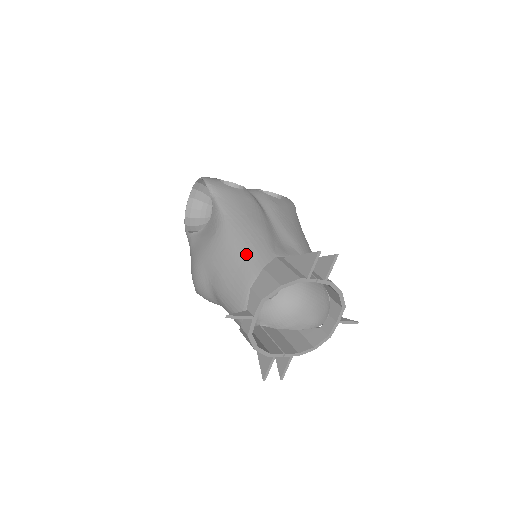
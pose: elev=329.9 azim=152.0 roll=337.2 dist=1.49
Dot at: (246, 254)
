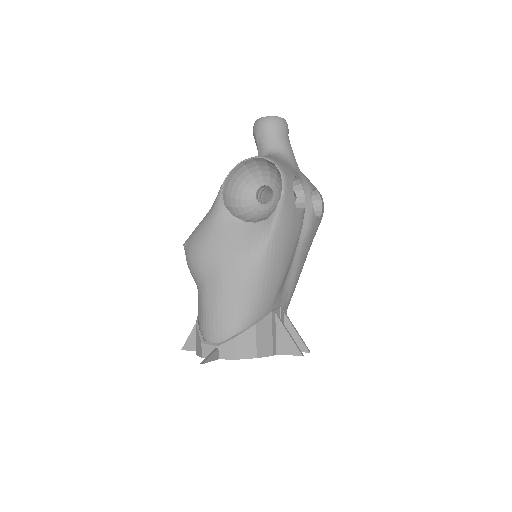
Dot at: (254, 301)
